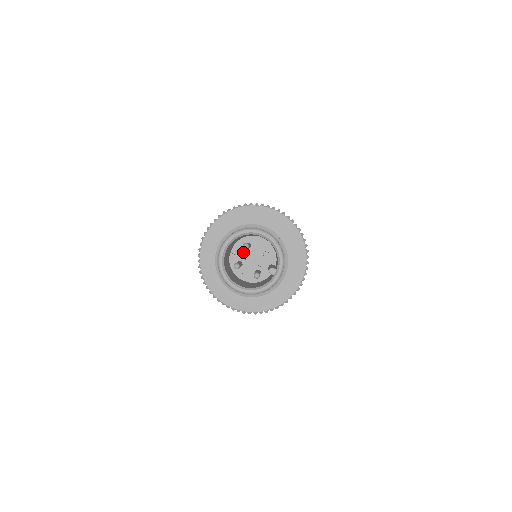
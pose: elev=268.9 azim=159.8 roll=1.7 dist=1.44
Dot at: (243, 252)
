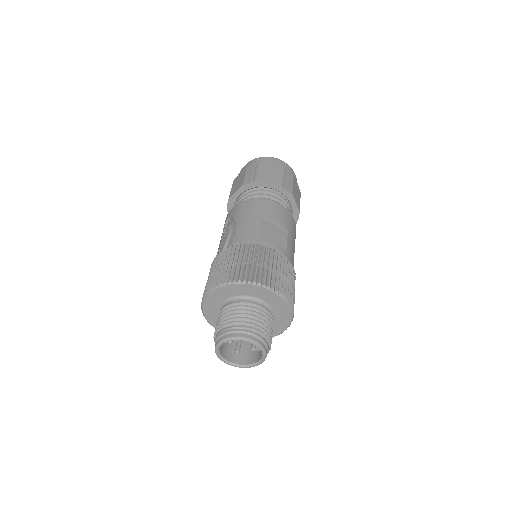
Dot at: occluded
